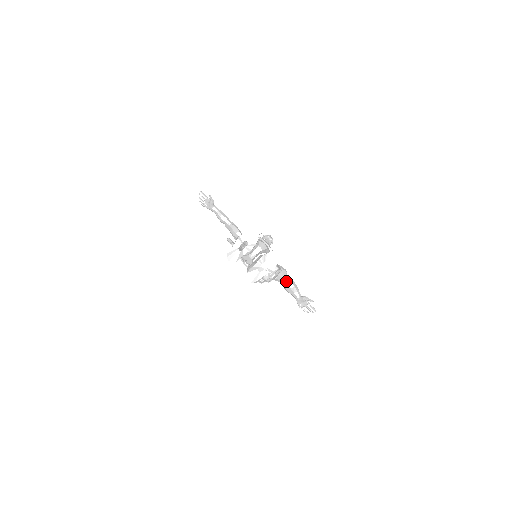
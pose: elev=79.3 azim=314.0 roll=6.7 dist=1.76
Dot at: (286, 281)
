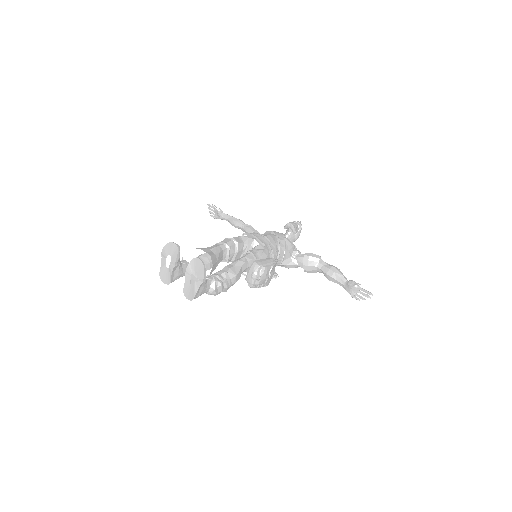
Dot at: (323, 269)
